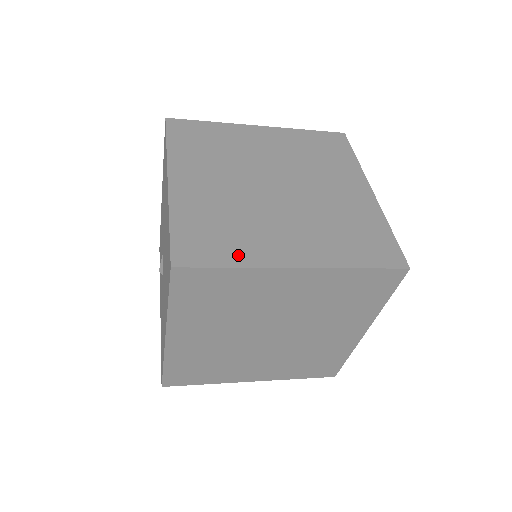
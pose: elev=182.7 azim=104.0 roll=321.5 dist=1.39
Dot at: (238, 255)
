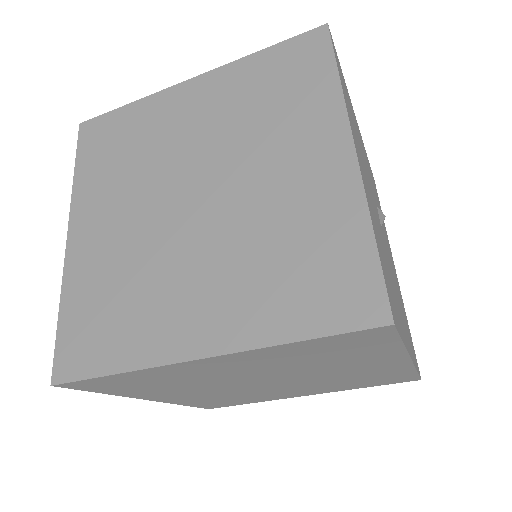
Dot at: occluded
